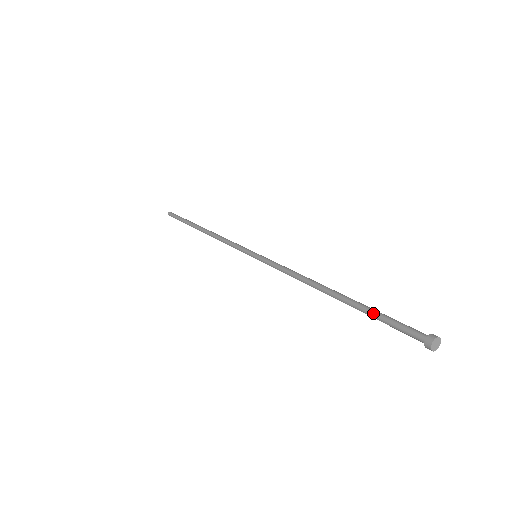
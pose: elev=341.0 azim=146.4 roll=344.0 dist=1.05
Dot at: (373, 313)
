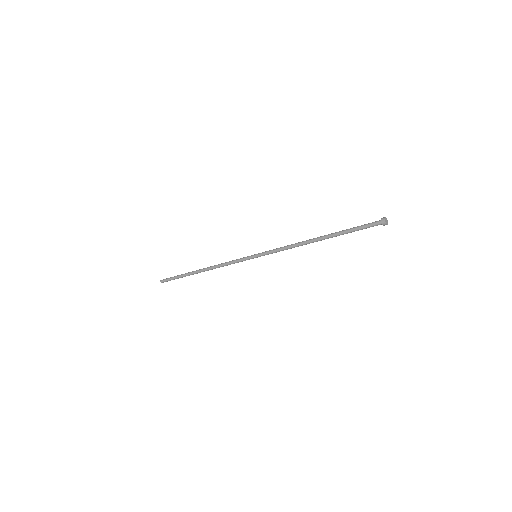
Dot at: occluded
